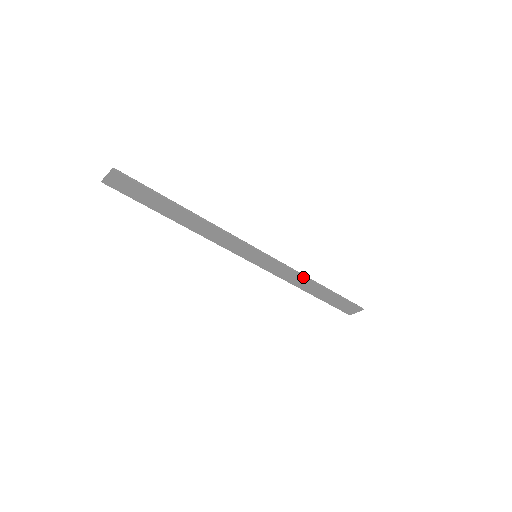
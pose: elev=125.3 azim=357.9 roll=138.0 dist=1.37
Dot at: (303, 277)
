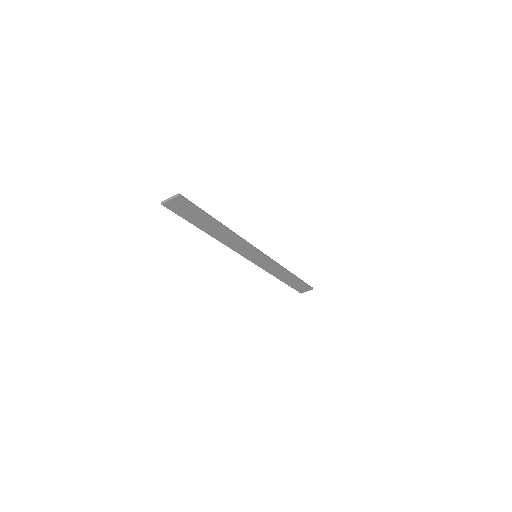
Dot at: (283, 269)
